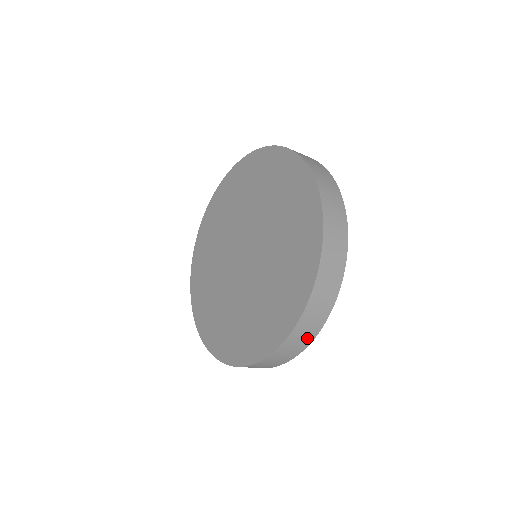
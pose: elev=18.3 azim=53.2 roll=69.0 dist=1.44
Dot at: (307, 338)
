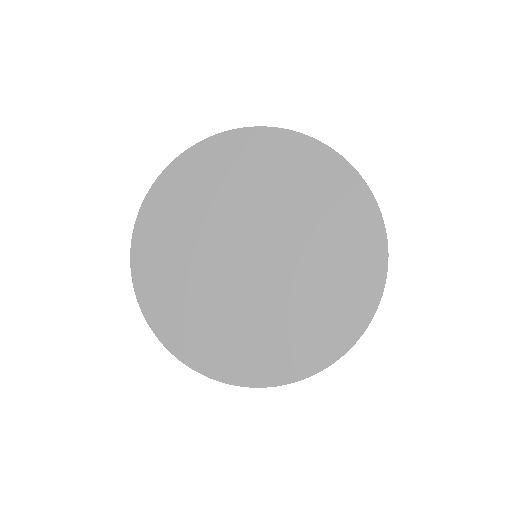
Dot at: occluded
